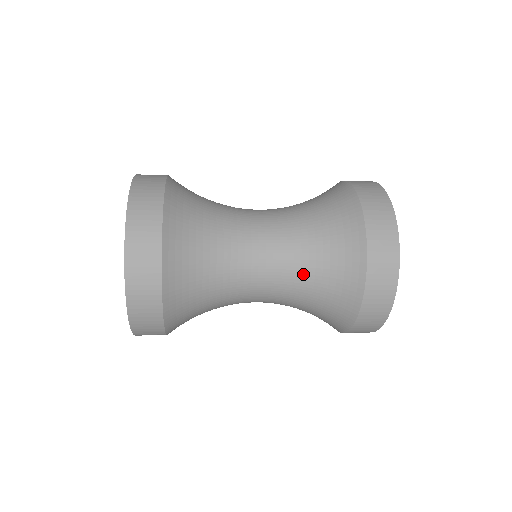
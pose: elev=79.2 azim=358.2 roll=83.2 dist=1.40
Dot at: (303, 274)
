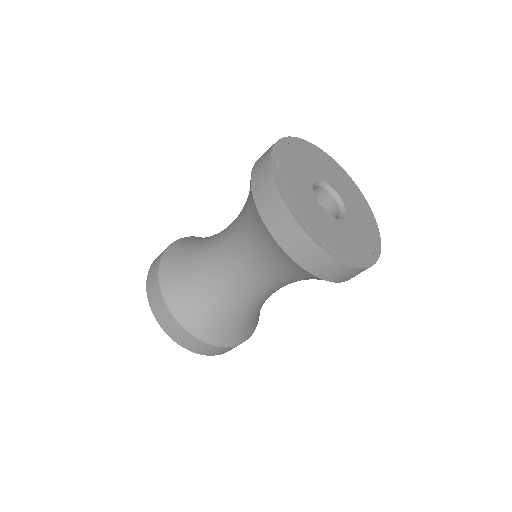
Dot at: (242, 231)
